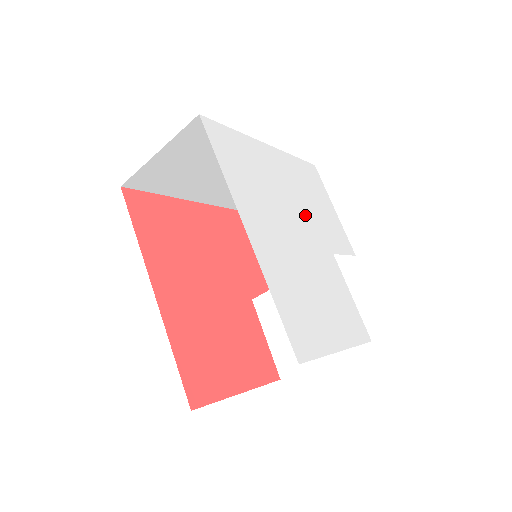
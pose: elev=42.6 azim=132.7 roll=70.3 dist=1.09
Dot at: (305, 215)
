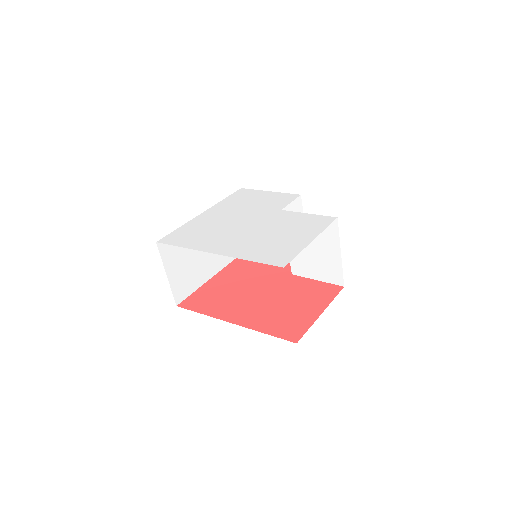
Dot at: (249, 214)
